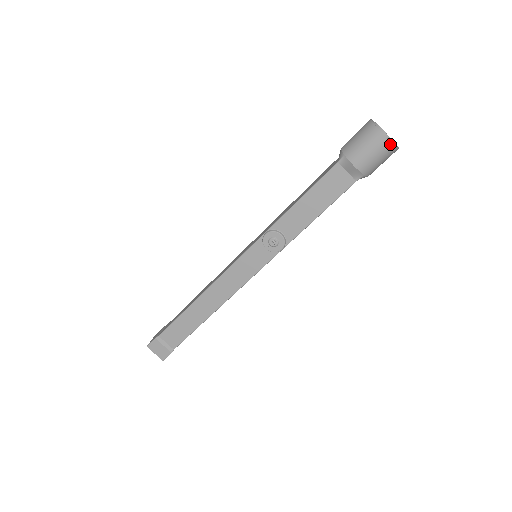
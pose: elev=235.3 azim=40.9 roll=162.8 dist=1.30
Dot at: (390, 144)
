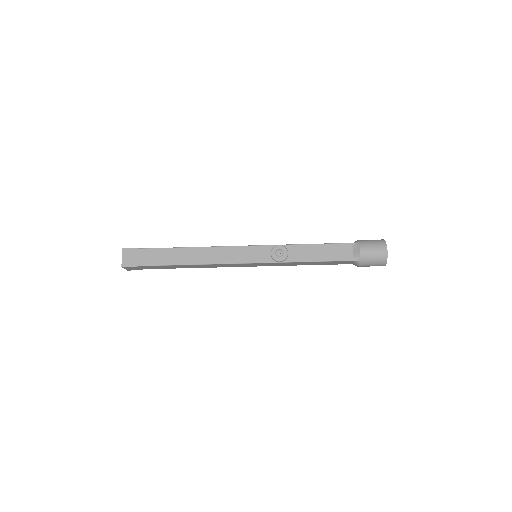
Dot at: (386, 256)
